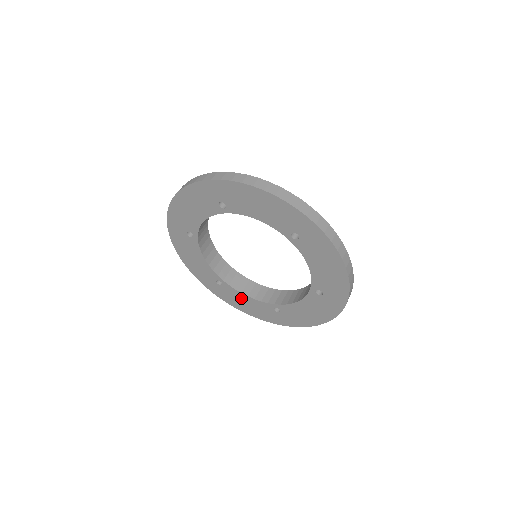
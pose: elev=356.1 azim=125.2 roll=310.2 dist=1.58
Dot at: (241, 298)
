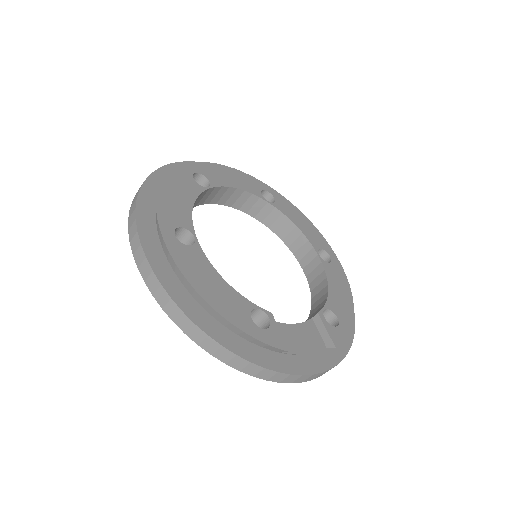
Dot at: occluded
